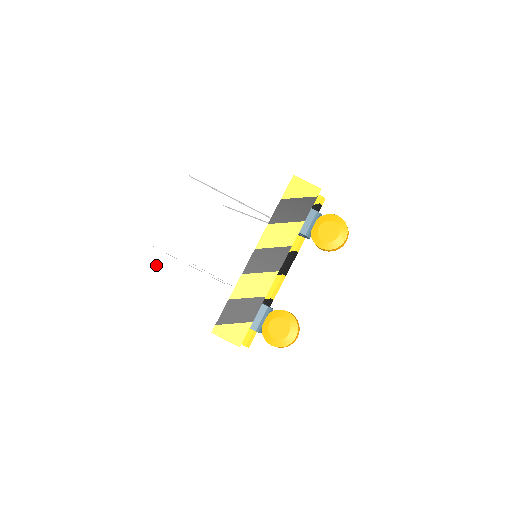
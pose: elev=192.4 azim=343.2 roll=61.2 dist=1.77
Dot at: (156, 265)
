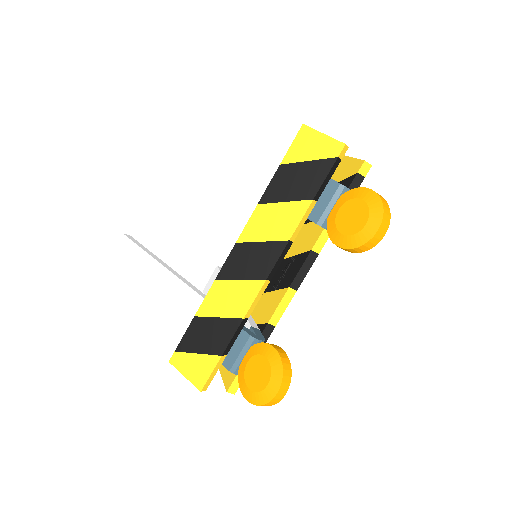
Dot at: (125, 259)
